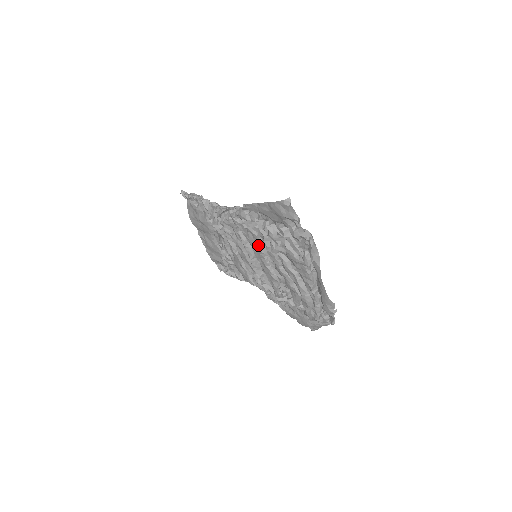
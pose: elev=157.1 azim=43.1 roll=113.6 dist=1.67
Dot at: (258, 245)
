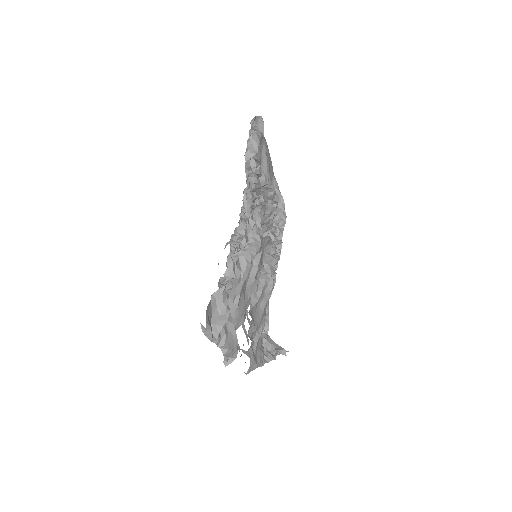
Dot at: occluded
